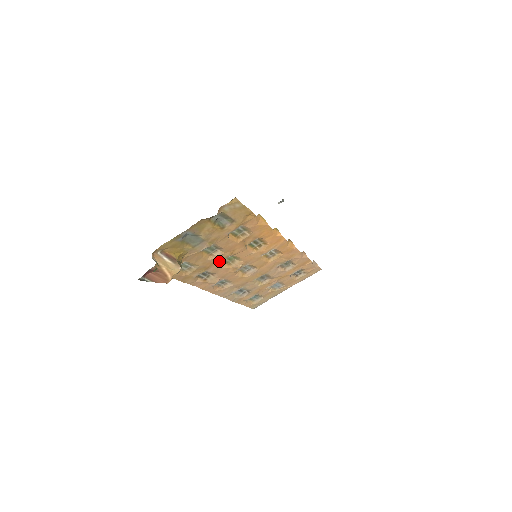
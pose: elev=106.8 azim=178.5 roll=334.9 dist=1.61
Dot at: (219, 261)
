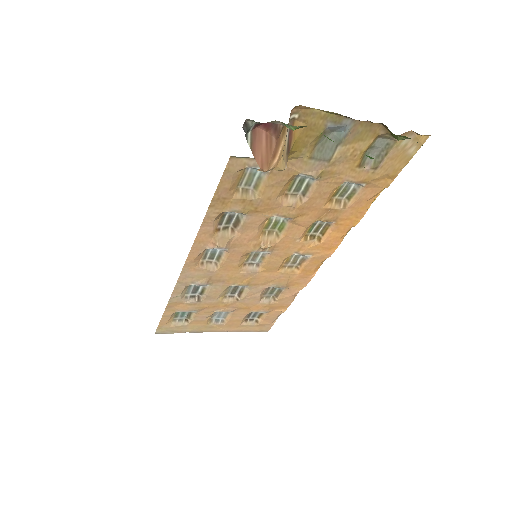
Dot at: (275, 214)
